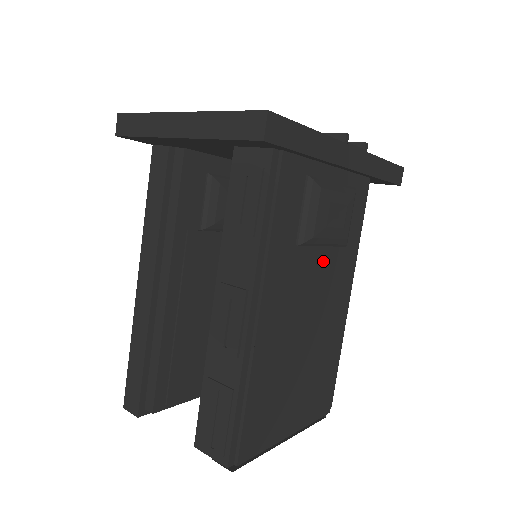
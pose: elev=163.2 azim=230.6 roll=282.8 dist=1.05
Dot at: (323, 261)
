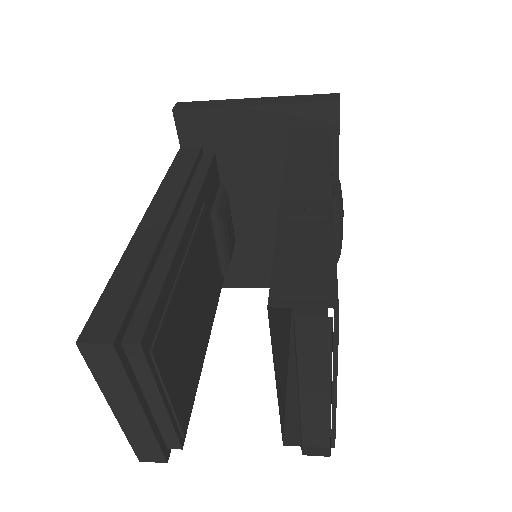
Dot at: occluded
